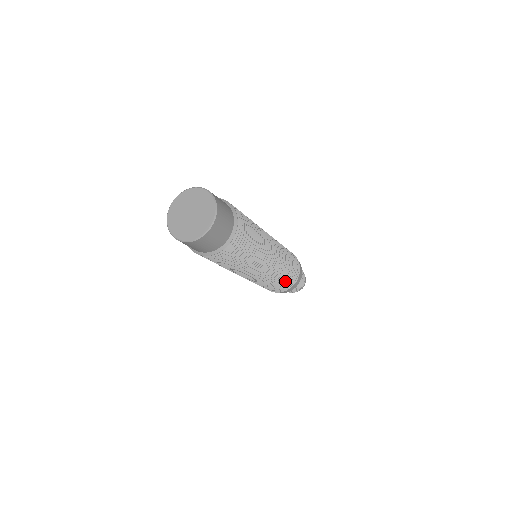
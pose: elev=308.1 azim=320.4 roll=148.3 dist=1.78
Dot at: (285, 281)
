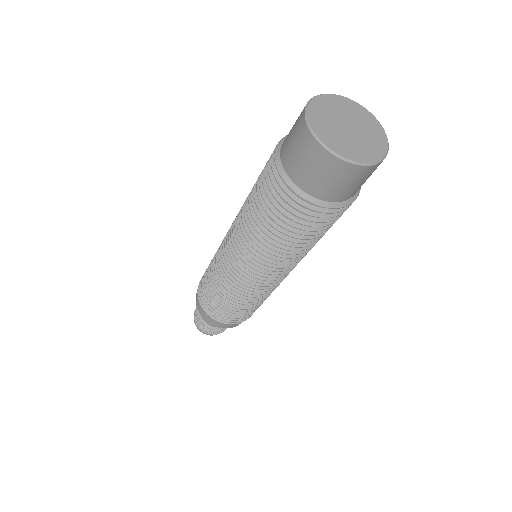
Dot at: (245, 311)
